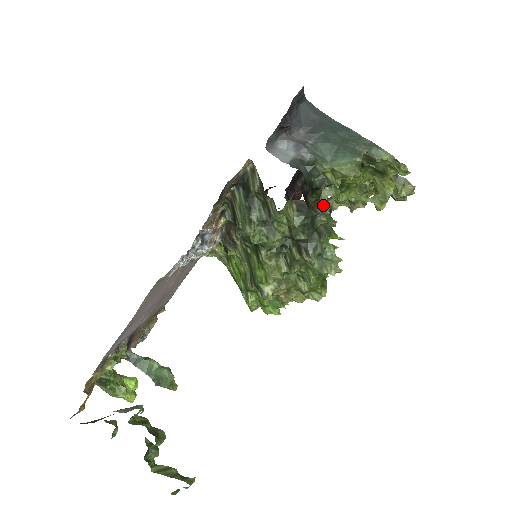
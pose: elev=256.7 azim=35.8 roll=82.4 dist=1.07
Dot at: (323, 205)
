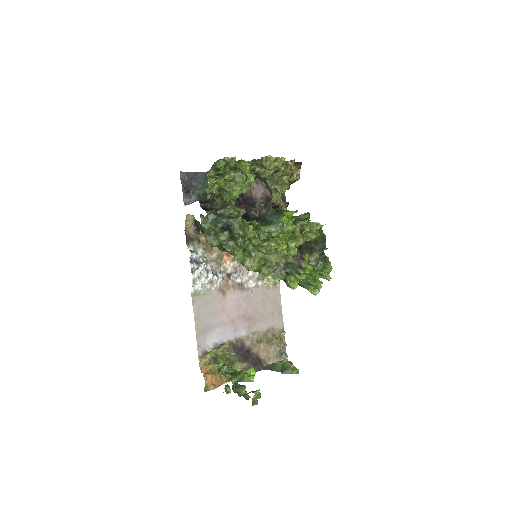
Dot at: (229, 204)
